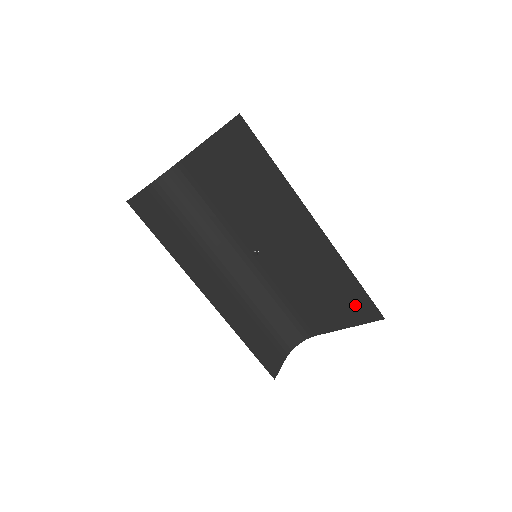
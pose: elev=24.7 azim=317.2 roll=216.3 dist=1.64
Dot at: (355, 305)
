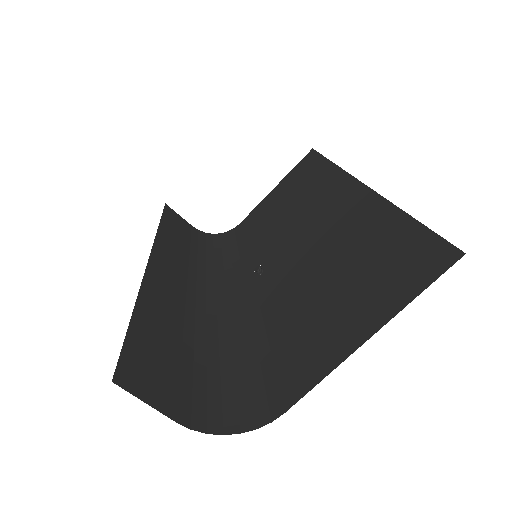
Dot at: (395, 265)
